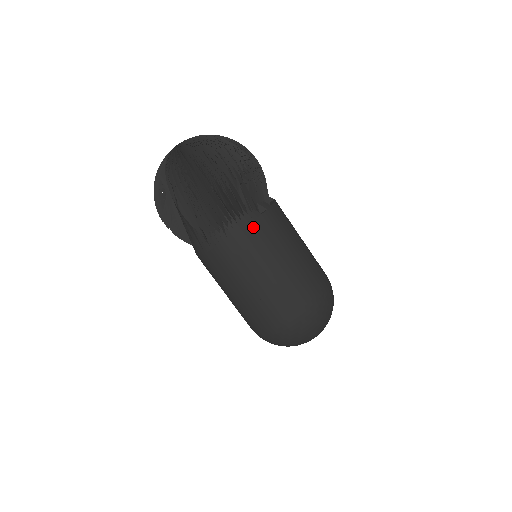
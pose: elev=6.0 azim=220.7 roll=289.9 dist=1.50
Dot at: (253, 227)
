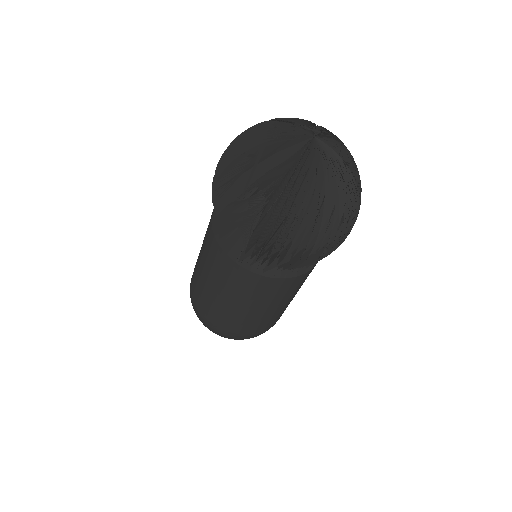
Dot at: (290, 280)
